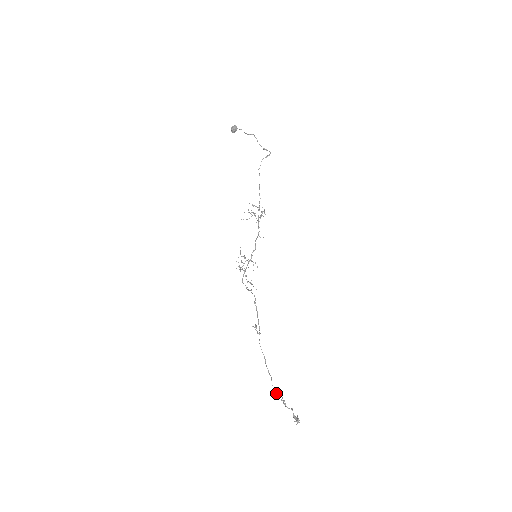
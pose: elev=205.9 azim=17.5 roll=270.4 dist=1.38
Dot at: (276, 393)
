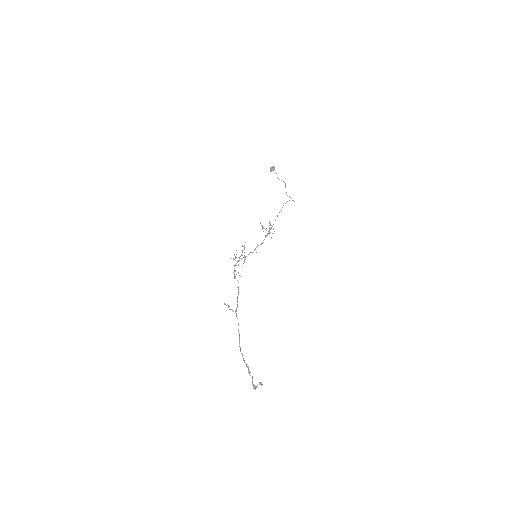
Dot at: occluded
